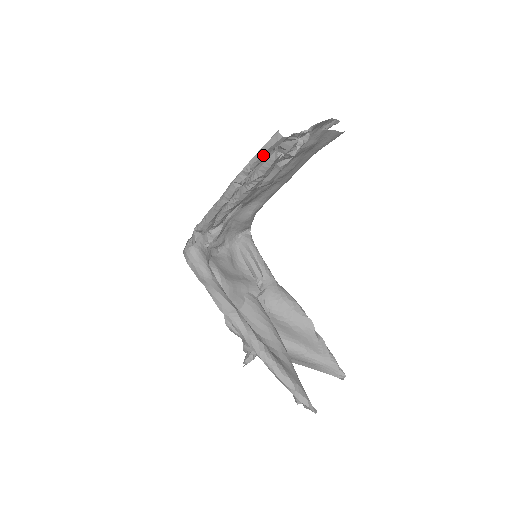
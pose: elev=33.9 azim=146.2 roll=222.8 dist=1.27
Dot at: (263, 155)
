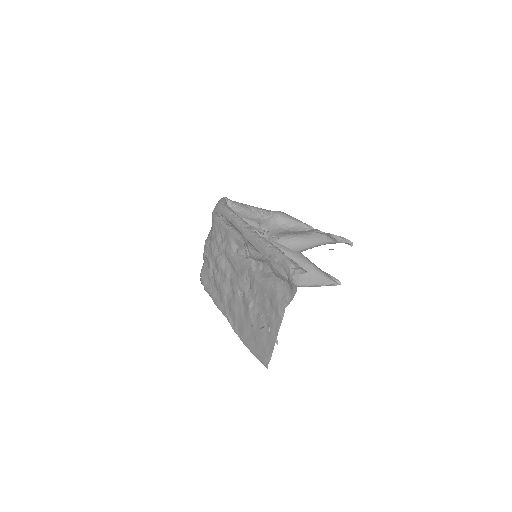
Dot at: occluded
